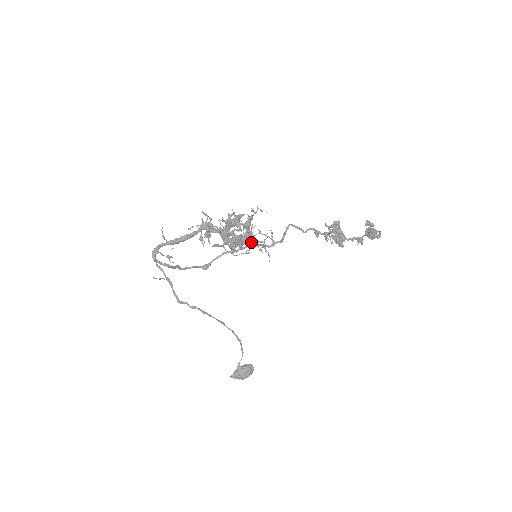
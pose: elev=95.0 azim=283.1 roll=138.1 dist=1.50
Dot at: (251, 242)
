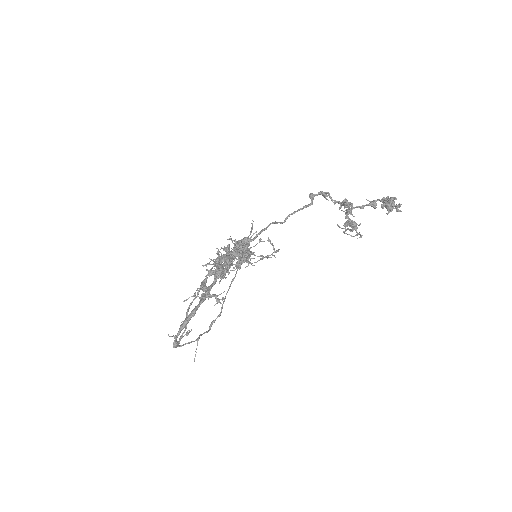
Dot at: occluded
